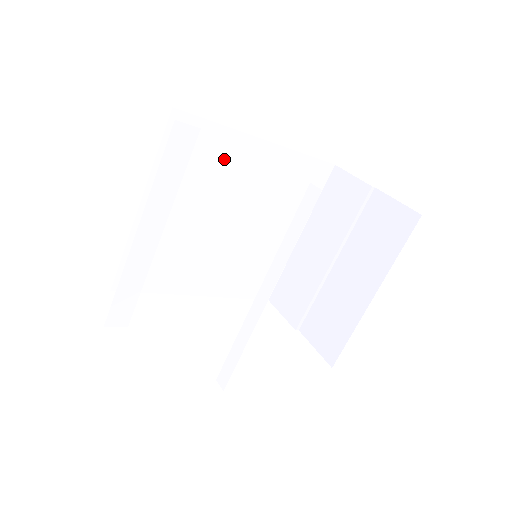
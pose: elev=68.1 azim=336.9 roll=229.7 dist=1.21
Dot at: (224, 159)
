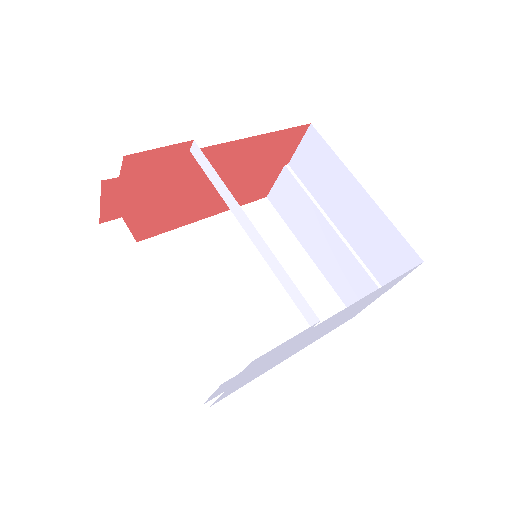
Dot at: (185, 251)
